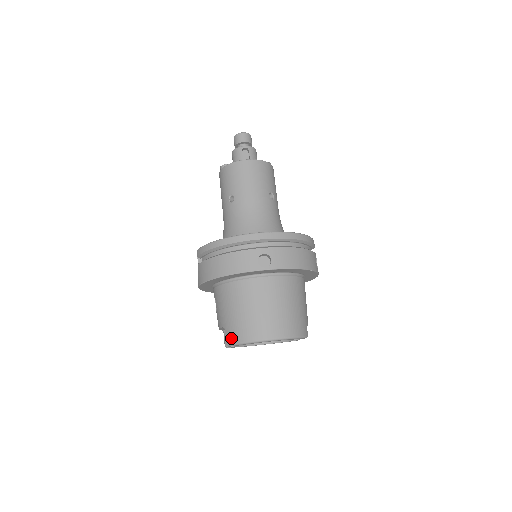
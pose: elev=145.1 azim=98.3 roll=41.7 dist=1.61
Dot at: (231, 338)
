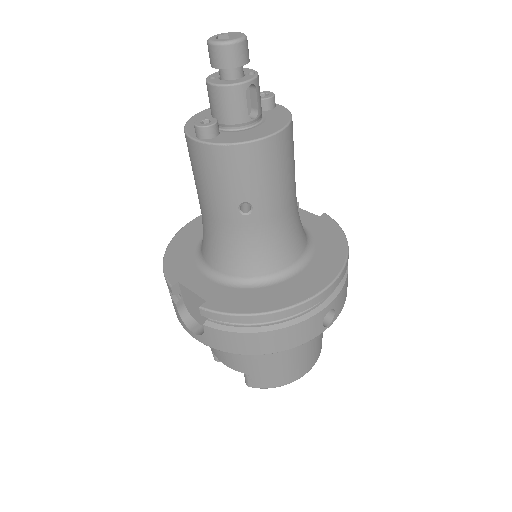
Dot at: (261, 385)
